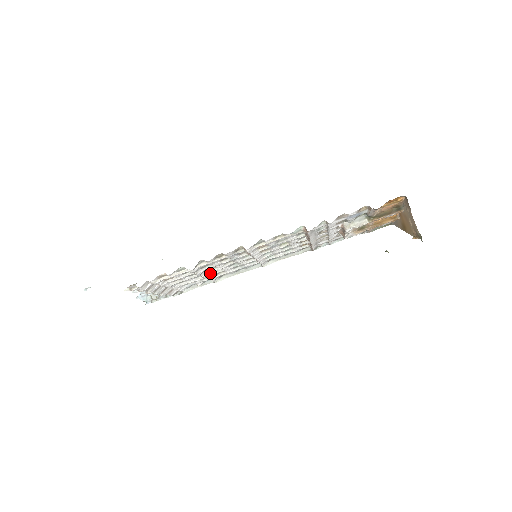
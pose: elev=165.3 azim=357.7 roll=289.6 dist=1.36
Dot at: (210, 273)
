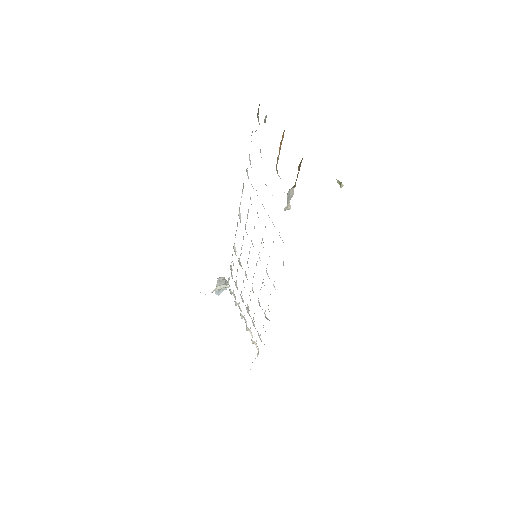
Dot at: occluded
